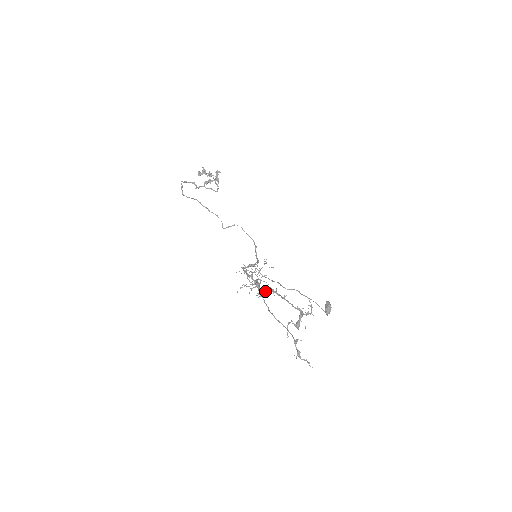
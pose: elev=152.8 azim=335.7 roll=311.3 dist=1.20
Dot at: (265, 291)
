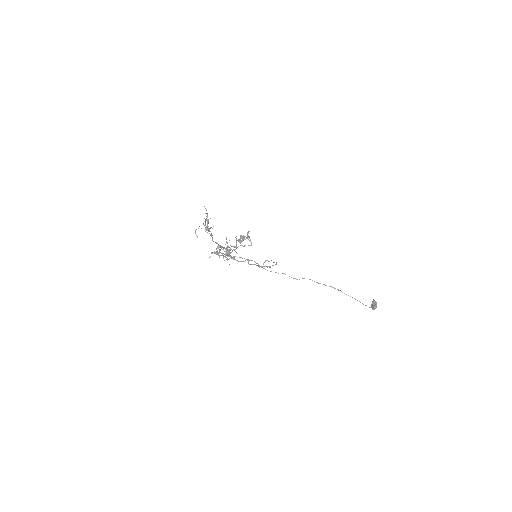
Dot at: (212, 238)
